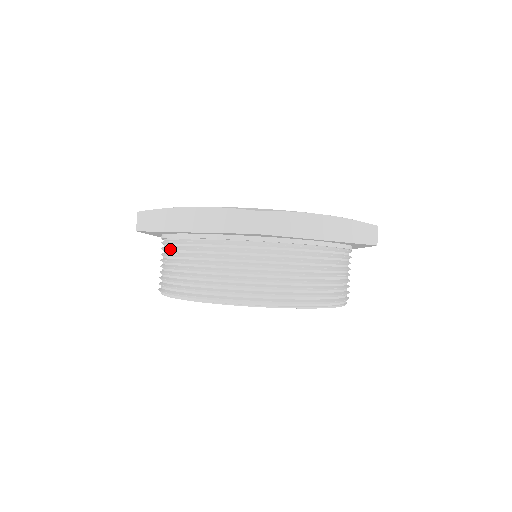
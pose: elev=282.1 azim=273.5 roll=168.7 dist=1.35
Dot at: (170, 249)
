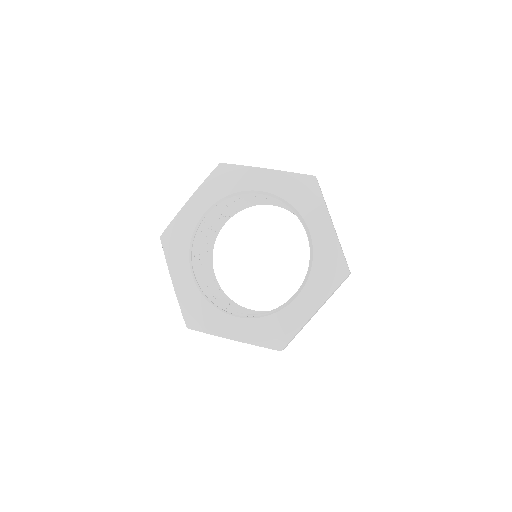
Dot at: occluded
